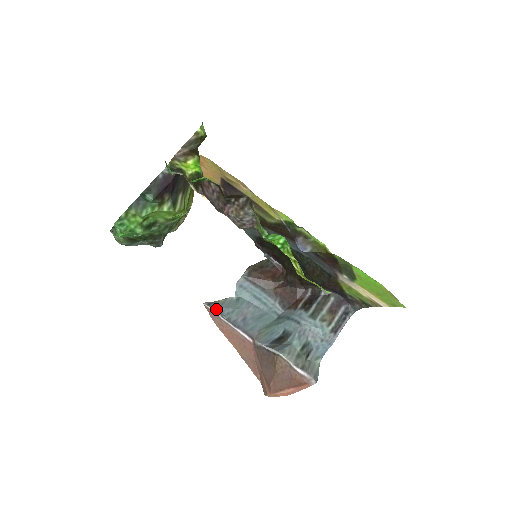
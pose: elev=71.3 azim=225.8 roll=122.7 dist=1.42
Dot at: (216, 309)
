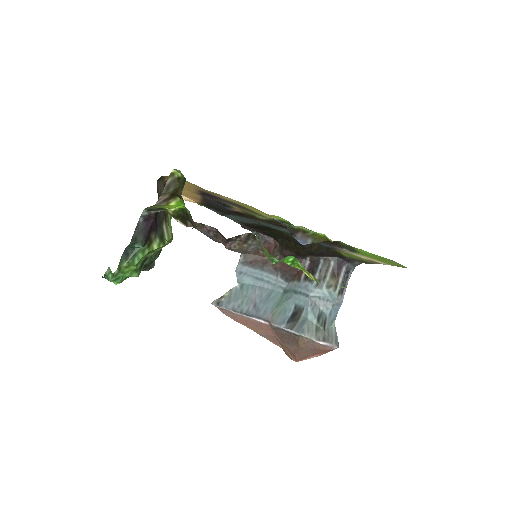
Dot at: (226, 306)
